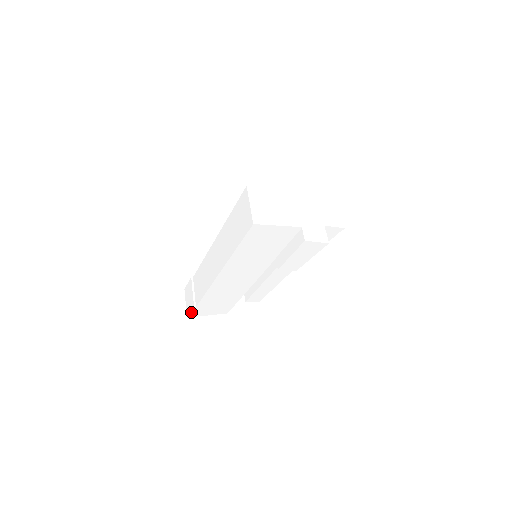
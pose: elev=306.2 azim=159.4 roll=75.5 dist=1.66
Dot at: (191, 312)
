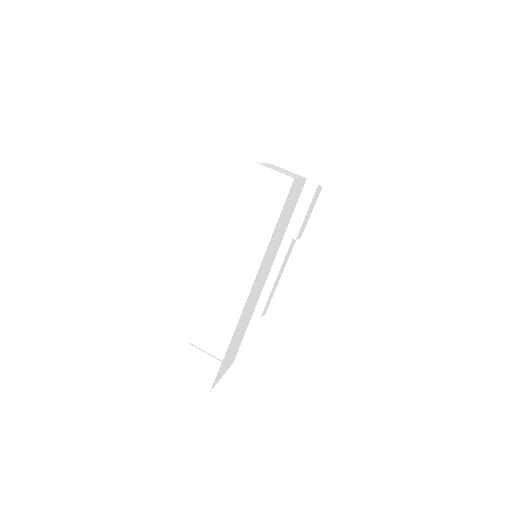
Dot at: (216, 377)
